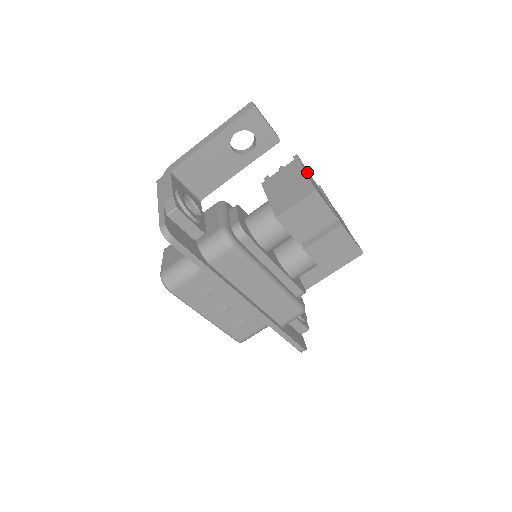
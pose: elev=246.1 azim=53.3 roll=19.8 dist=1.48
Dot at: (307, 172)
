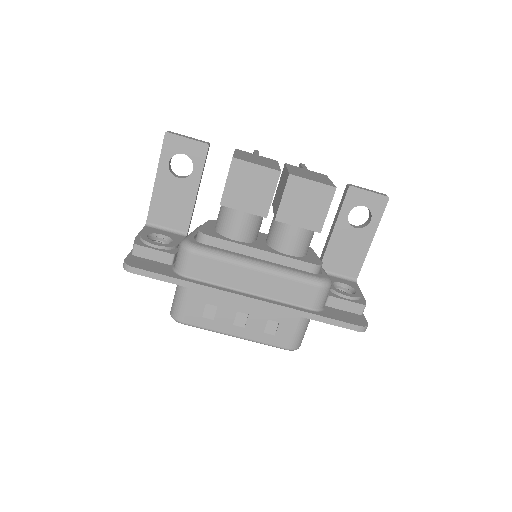
Dot at: (249, 154)
